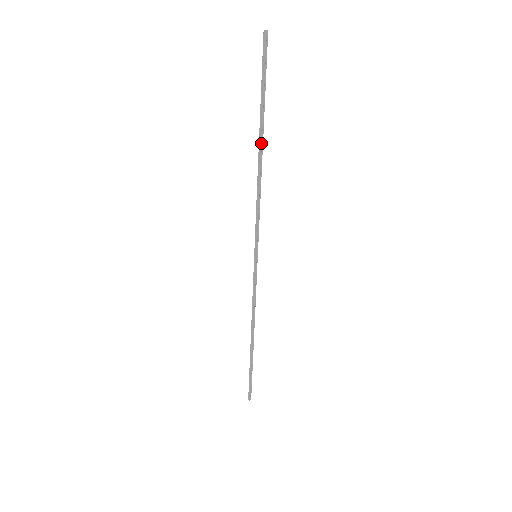
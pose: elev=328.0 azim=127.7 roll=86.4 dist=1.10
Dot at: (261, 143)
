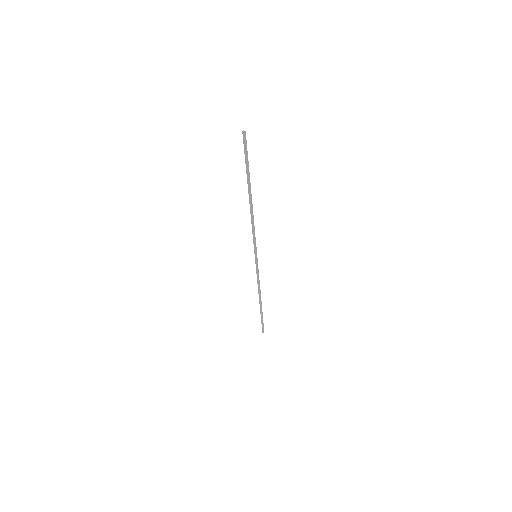
Dot at: (250, 195)
